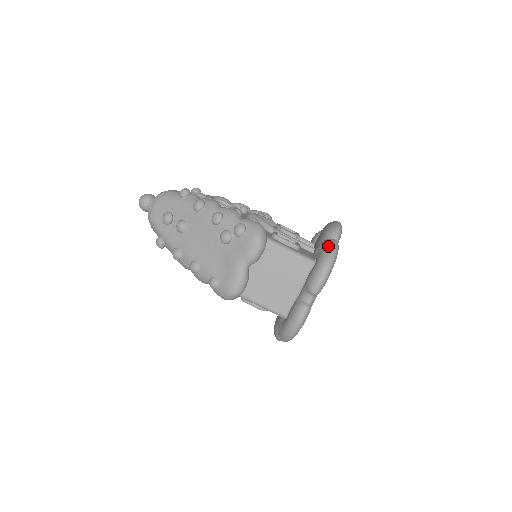
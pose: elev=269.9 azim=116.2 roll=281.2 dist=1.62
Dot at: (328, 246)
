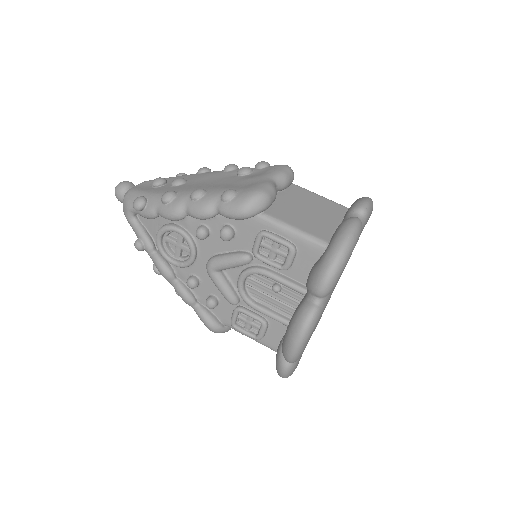
Dot at: occluded
